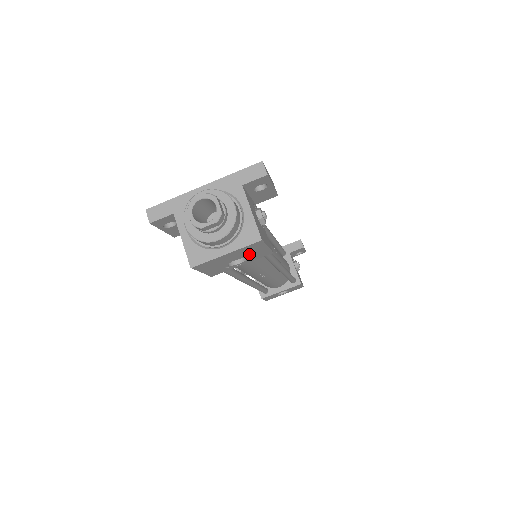
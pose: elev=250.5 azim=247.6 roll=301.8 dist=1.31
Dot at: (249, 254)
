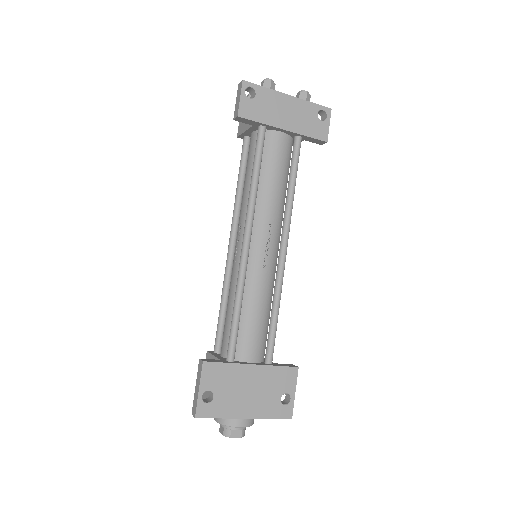
Dot at: occluded
